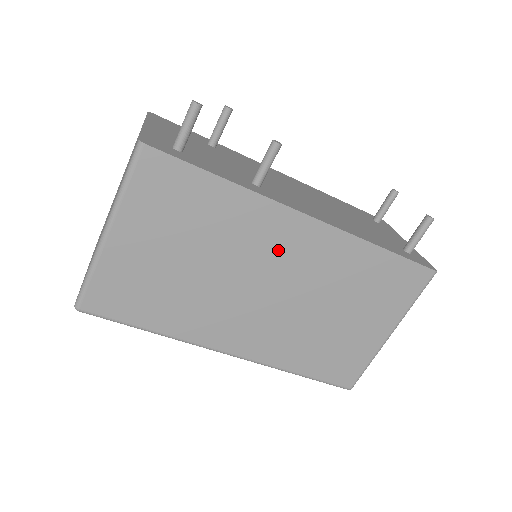
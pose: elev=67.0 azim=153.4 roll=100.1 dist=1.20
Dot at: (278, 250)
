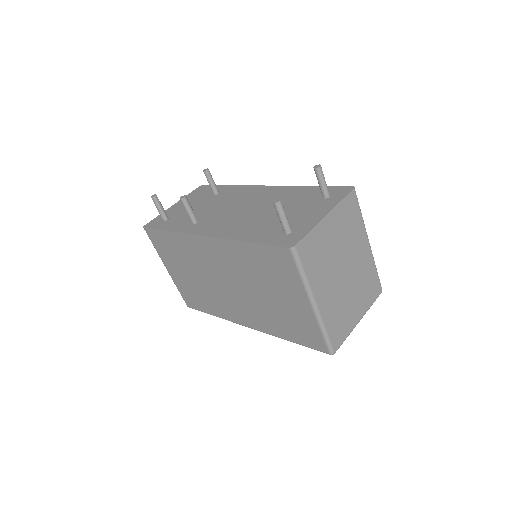
Dot at: (211, 260)
